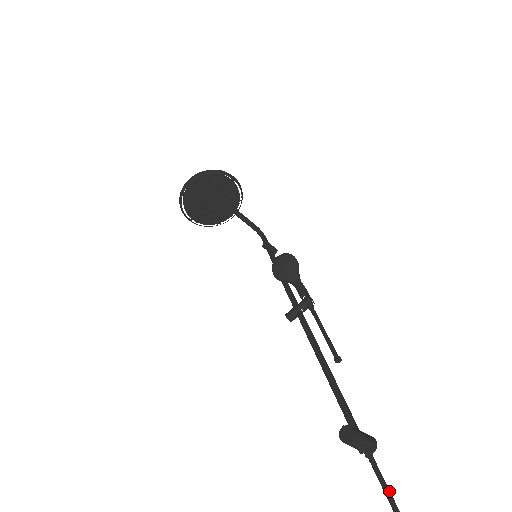
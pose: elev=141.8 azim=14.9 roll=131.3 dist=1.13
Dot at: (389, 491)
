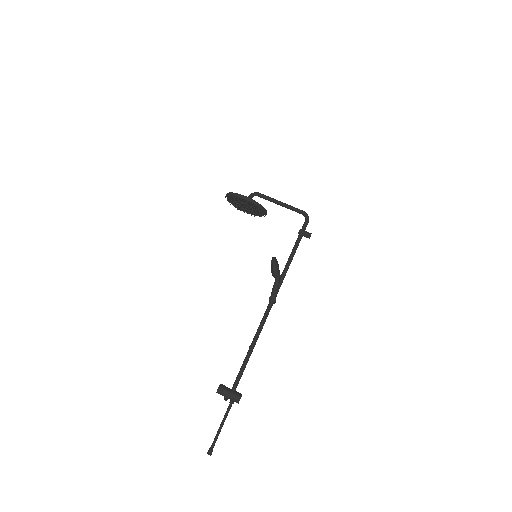
Dot at: (222, 423)
